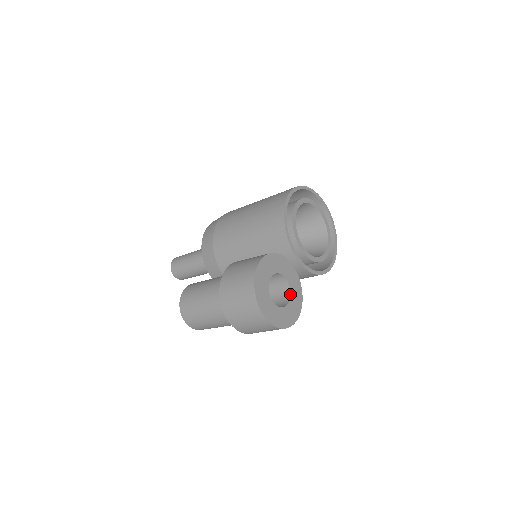
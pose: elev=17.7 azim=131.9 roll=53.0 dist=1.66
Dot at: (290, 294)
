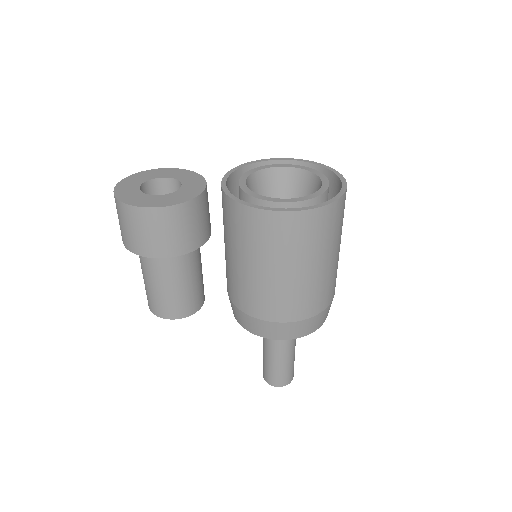
Dot at: (170, 193)
